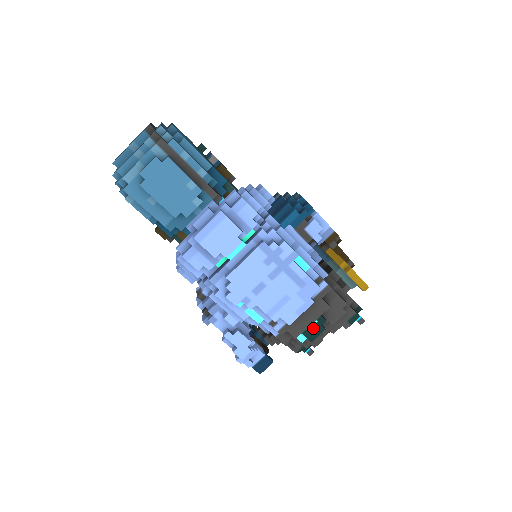
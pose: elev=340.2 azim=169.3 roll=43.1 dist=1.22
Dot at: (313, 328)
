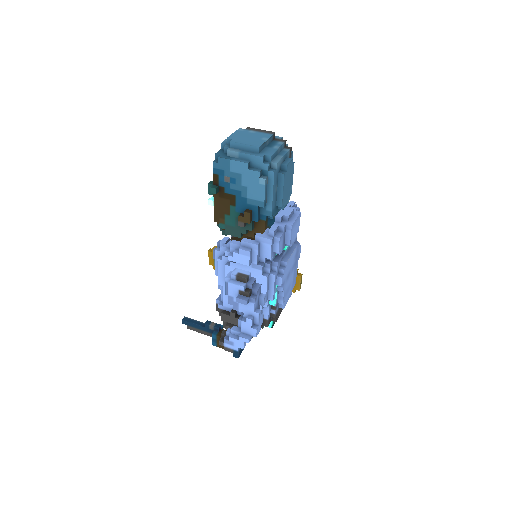
Dot at: occluded
